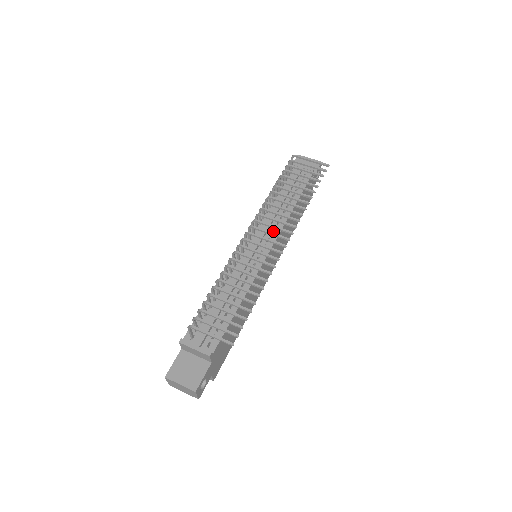
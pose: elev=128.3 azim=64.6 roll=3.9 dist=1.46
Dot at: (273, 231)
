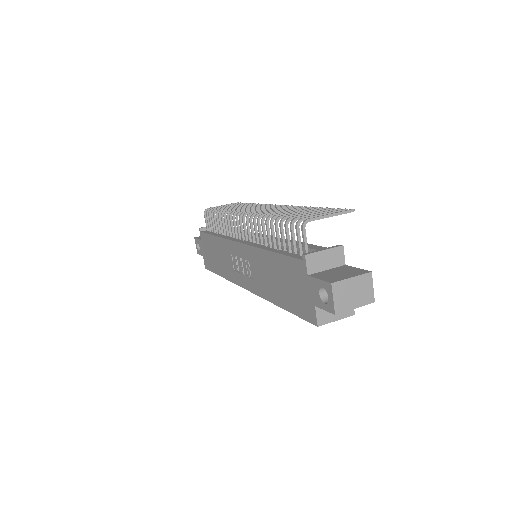
Dot at: occluded
